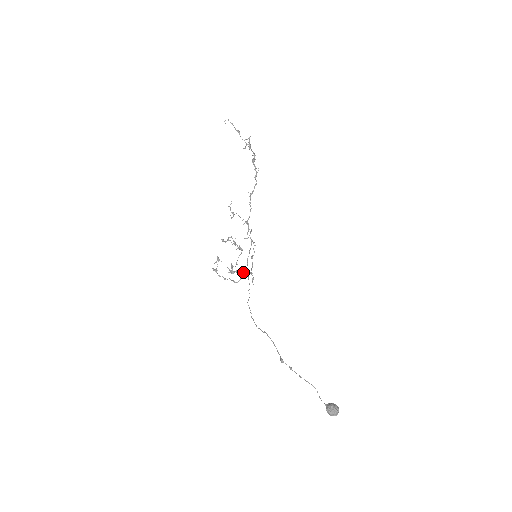
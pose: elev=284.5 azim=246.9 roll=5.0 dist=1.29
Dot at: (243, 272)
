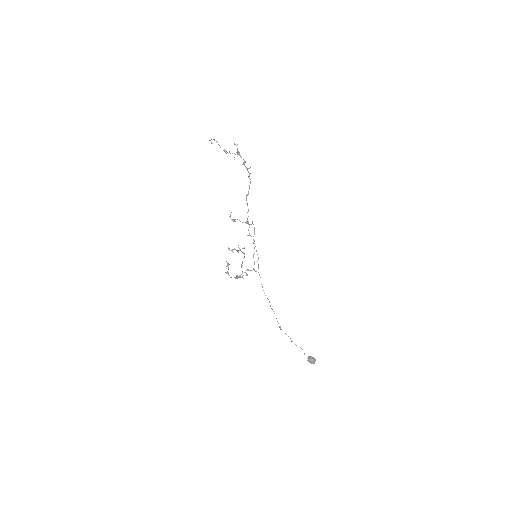
Dot at: occluded
